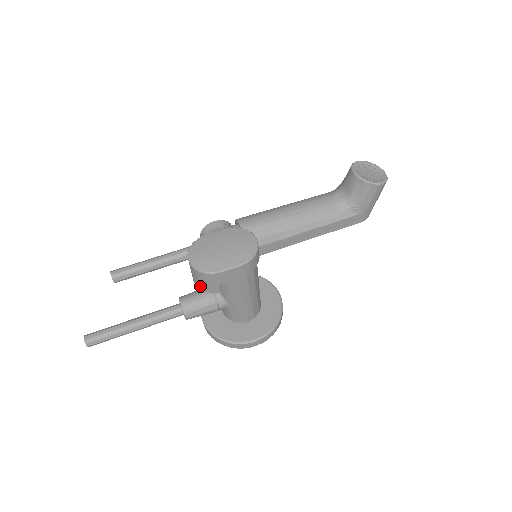
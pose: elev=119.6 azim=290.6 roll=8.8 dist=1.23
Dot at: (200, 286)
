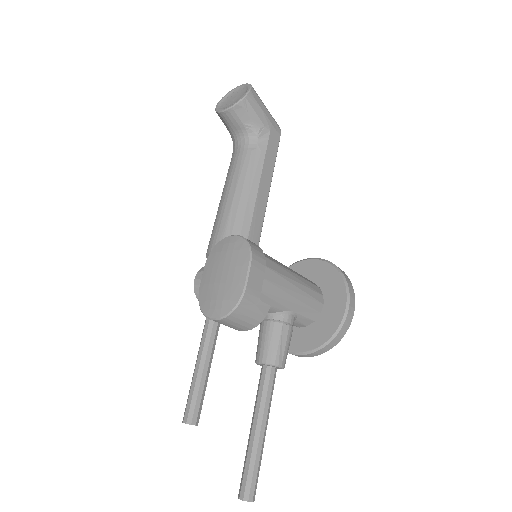
Dot at: (251, 325)
